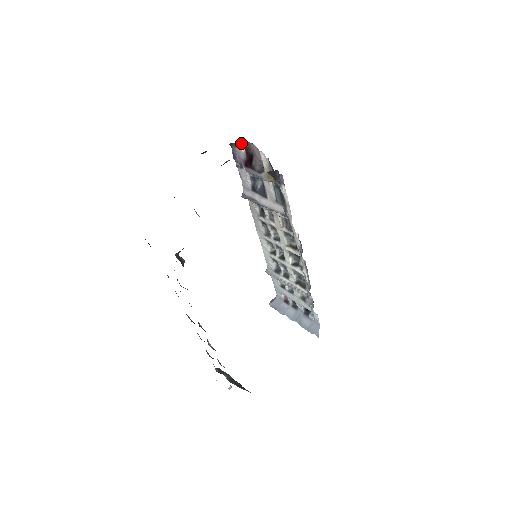
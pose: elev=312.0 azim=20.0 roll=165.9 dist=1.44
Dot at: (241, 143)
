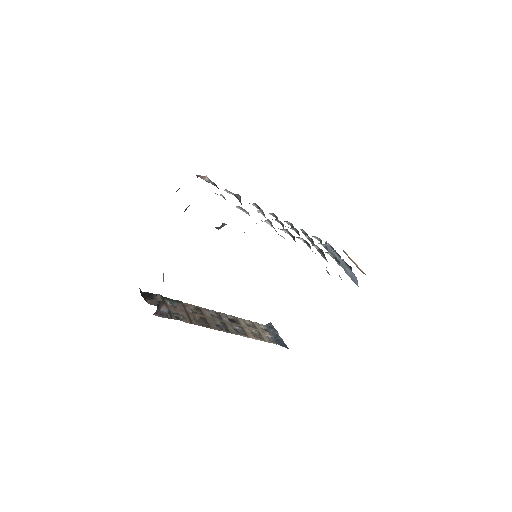
Dot at: (202, 176)
